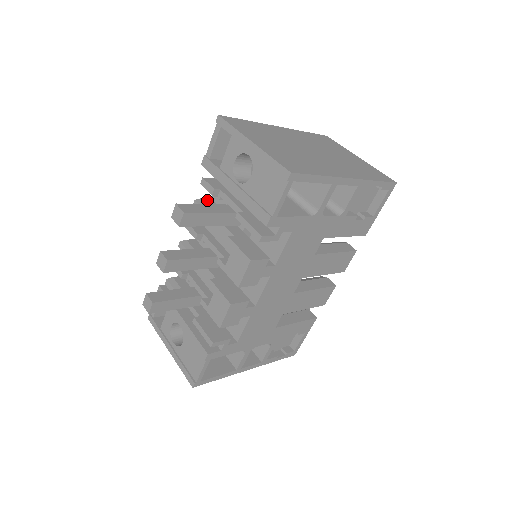
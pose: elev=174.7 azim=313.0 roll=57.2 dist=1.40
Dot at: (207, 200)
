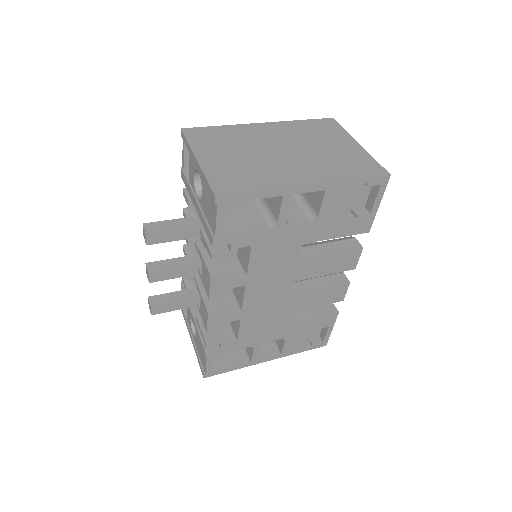
Dot at: occluded
